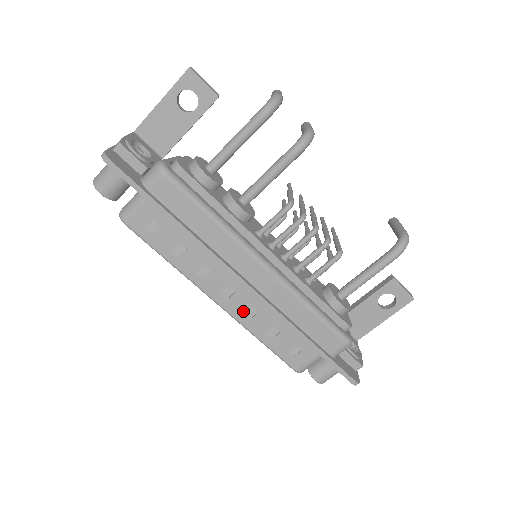
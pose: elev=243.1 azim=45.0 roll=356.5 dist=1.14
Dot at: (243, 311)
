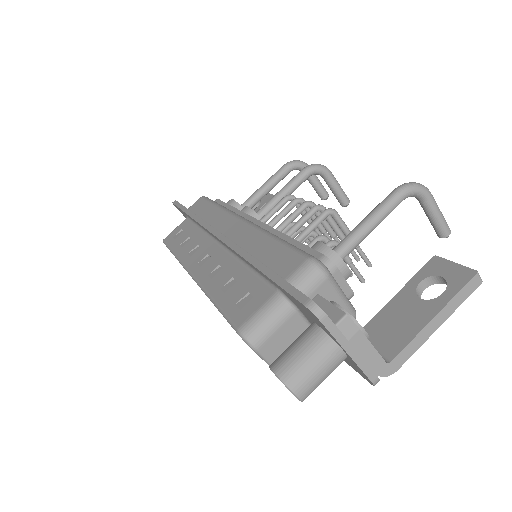
Dot at: (209, 272)
